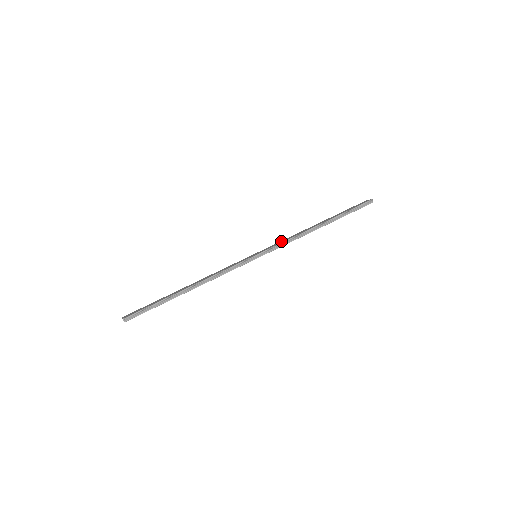
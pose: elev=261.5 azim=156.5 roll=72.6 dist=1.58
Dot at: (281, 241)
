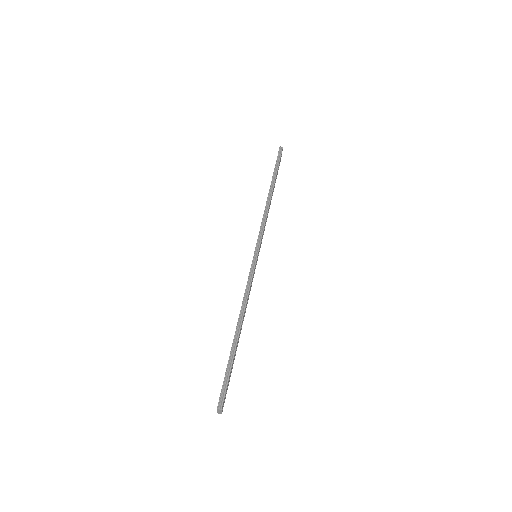
Dot at: occluded
